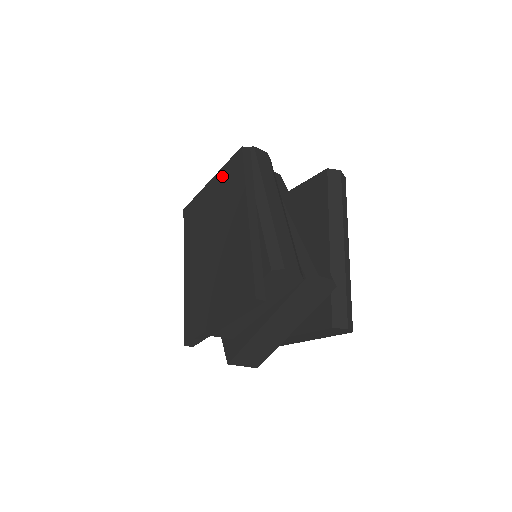
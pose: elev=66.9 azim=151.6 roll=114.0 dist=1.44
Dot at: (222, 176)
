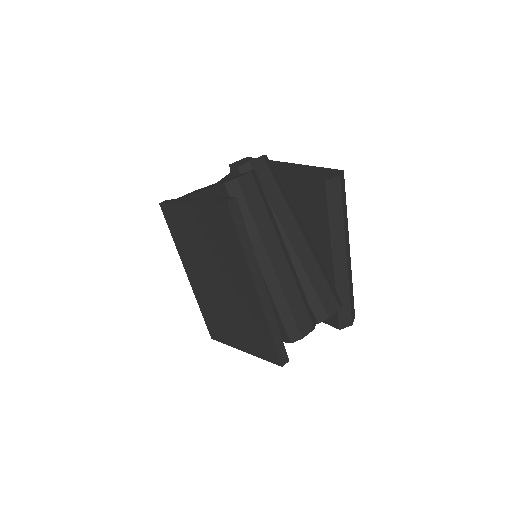
Dot at: (206, 214)
